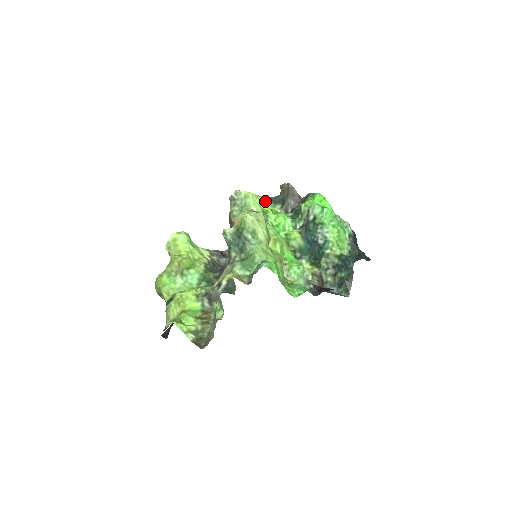
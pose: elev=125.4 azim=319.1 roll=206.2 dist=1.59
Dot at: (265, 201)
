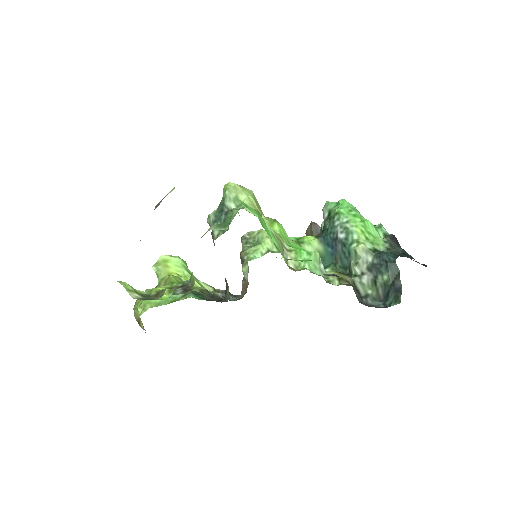
Dot at: occluded
